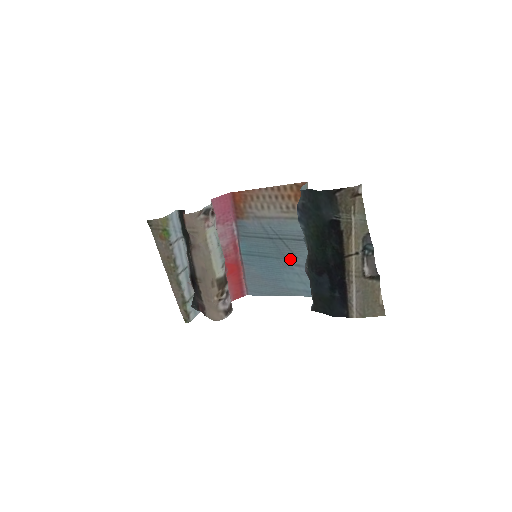
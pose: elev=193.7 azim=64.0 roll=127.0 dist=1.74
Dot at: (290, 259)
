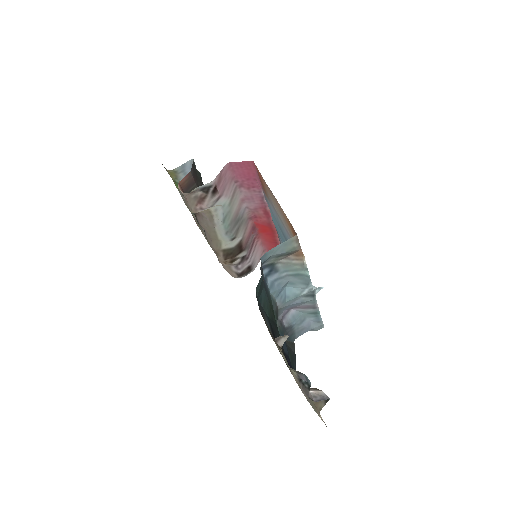
Dot at: occluded
